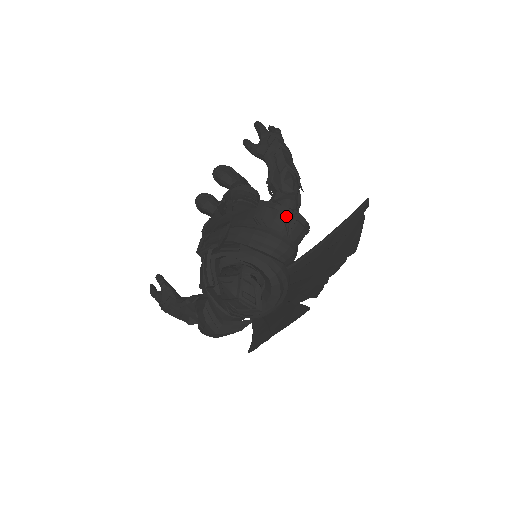
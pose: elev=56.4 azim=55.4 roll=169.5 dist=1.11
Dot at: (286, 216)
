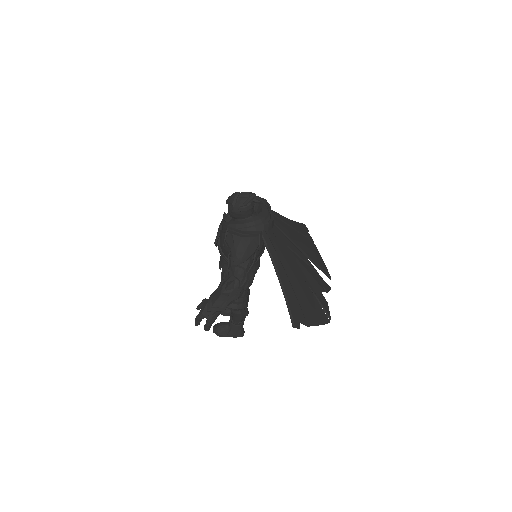
Dot at: occluded
